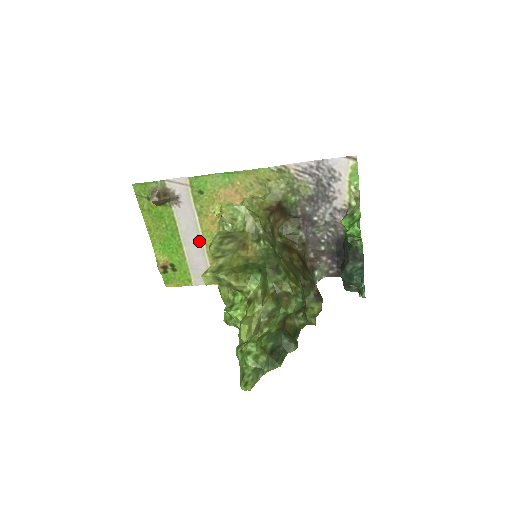
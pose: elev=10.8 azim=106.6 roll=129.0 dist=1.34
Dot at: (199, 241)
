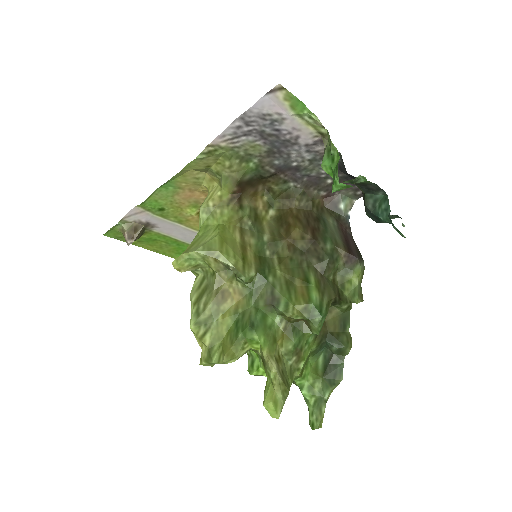
Dot at: occluded
